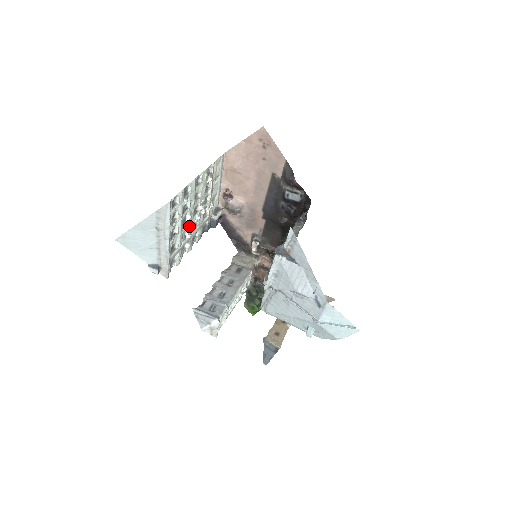
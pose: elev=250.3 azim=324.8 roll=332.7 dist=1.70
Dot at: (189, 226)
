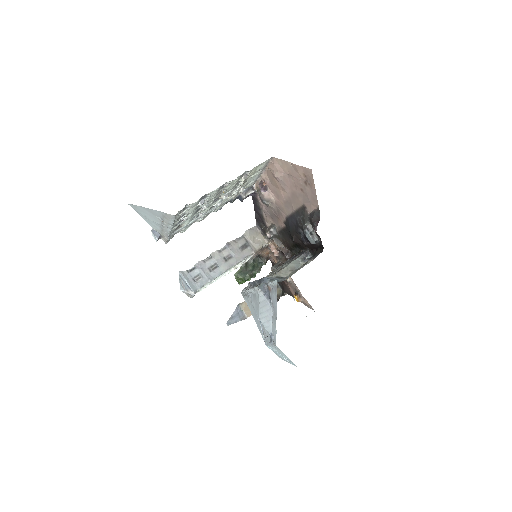
Dot at: (205, 210)
